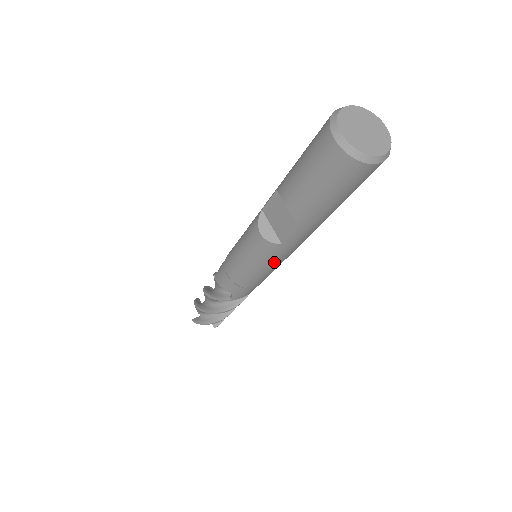
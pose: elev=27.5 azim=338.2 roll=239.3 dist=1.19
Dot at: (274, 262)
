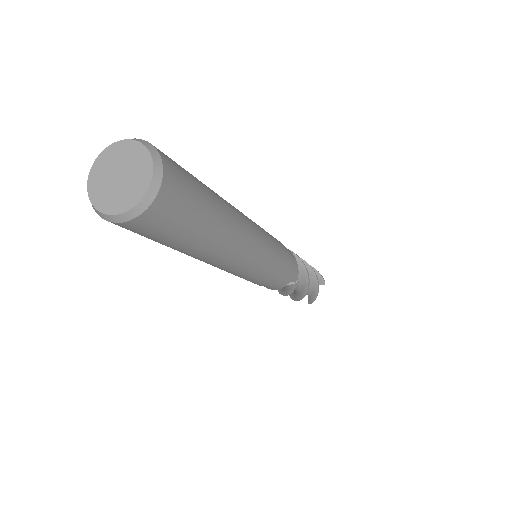
Dot at: (231, 273)
